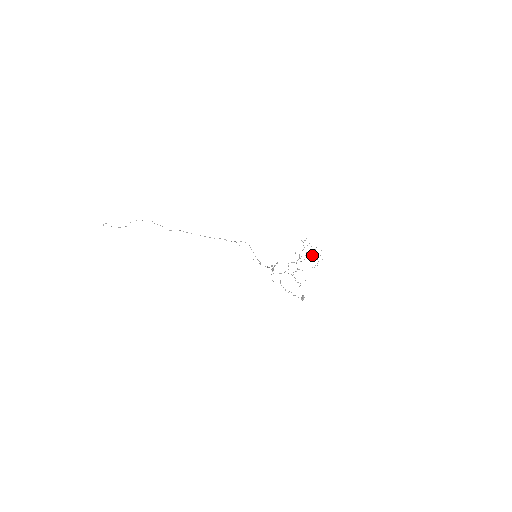
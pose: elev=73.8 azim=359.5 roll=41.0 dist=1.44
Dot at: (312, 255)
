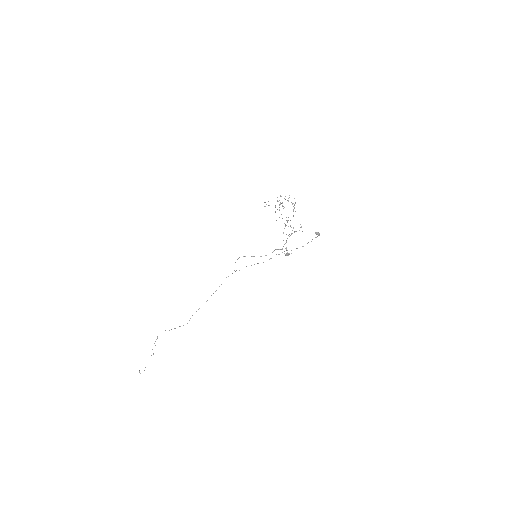
Dot at: occluded
